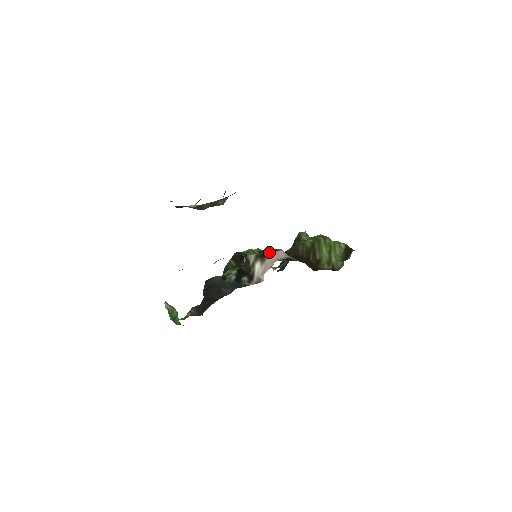
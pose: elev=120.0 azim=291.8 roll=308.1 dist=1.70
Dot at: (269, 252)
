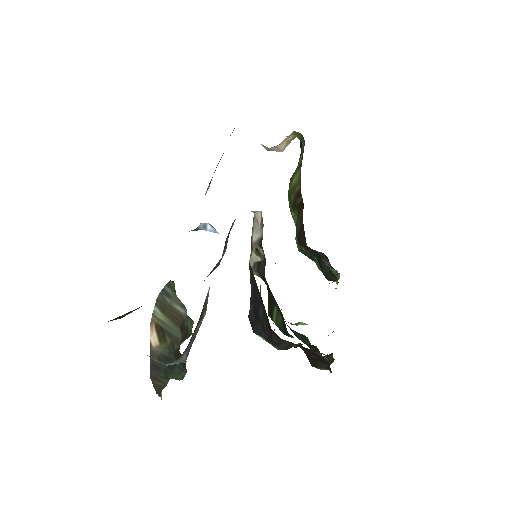
Dot at: occluded
